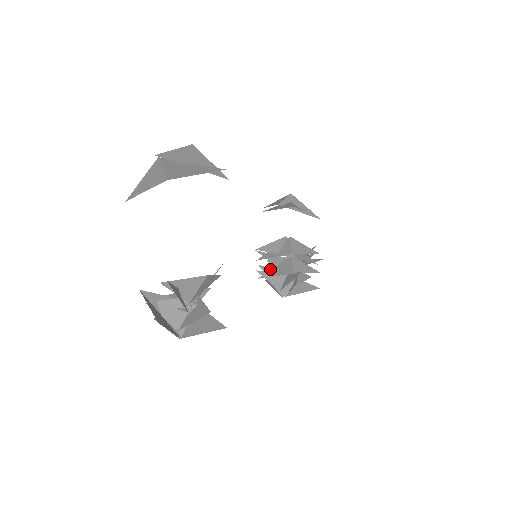
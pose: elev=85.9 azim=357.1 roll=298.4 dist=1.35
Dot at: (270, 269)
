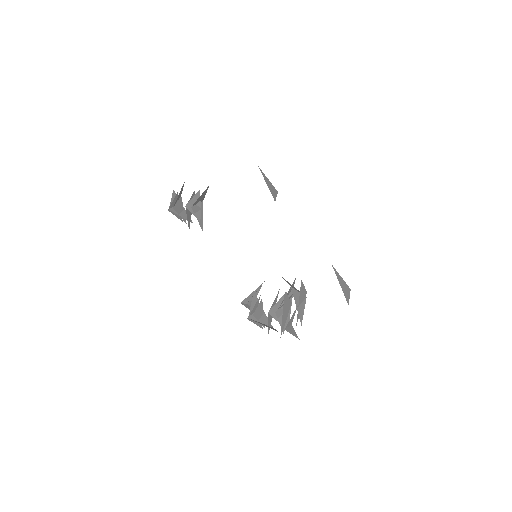
Dot at: (275, 329)
